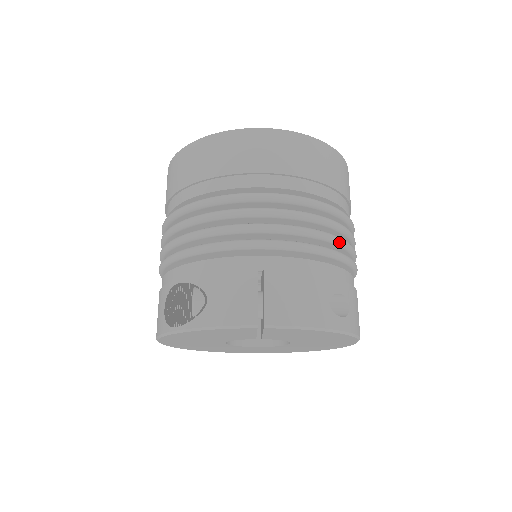
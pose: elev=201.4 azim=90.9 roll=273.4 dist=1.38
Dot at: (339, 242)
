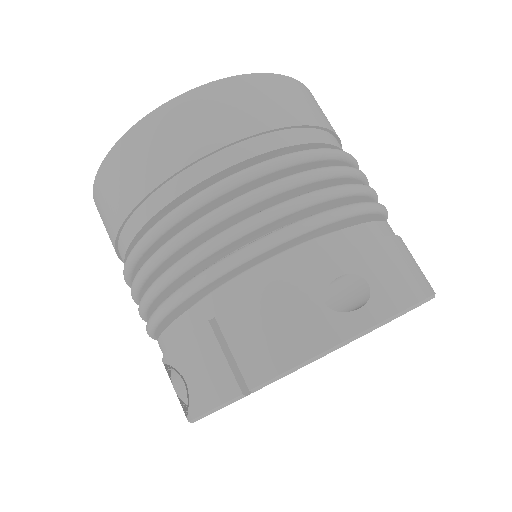
Dot at: (302, 204)
